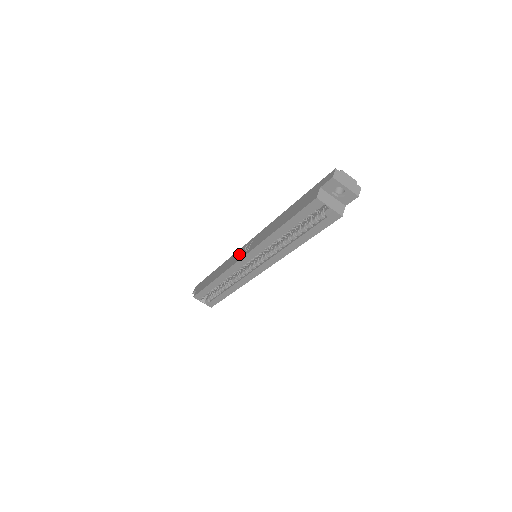
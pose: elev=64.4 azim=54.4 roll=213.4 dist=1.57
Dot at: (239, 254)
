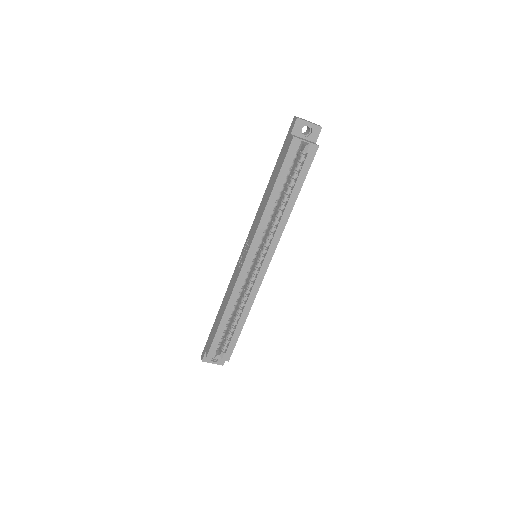
Dot at: (240, 262)
